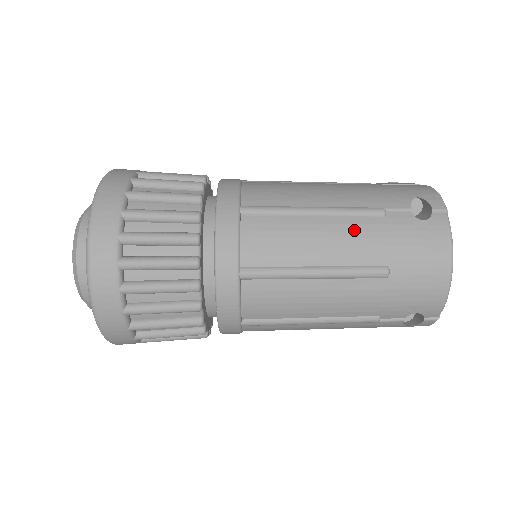
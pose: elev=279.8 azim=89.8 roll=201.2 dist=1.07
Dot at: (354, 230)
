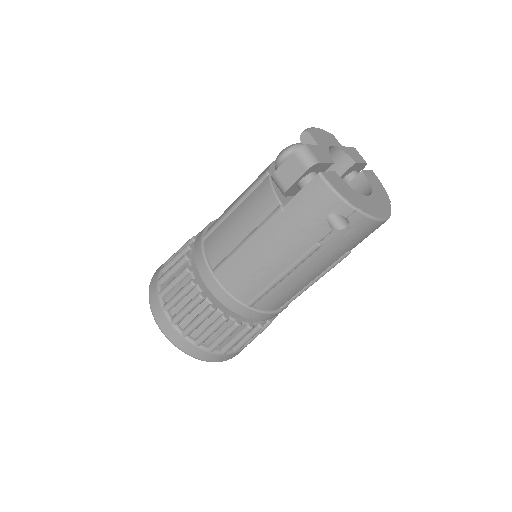
Dot at: (313, 264)
